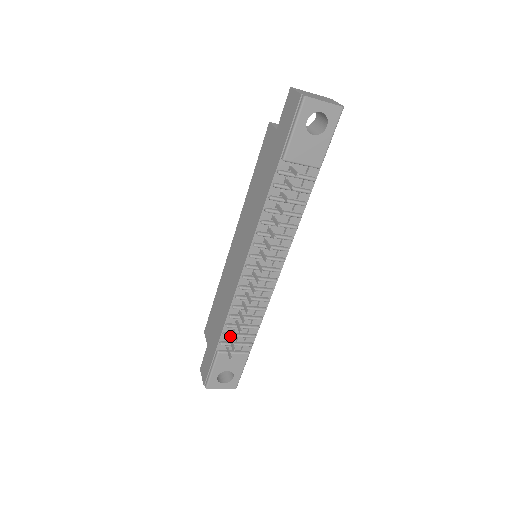
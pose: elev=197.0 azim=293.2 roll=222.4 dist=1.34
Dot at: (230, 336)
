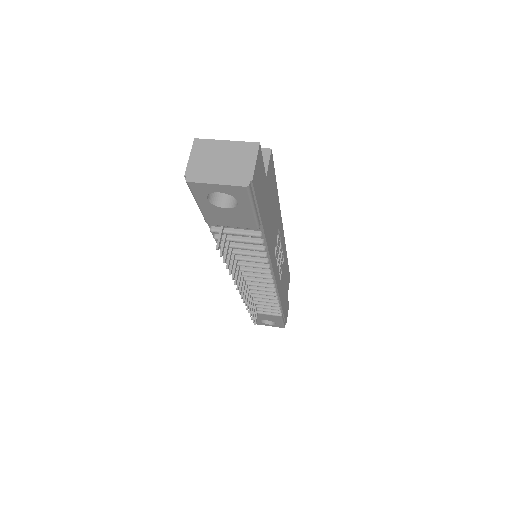
Dot at: occluded
